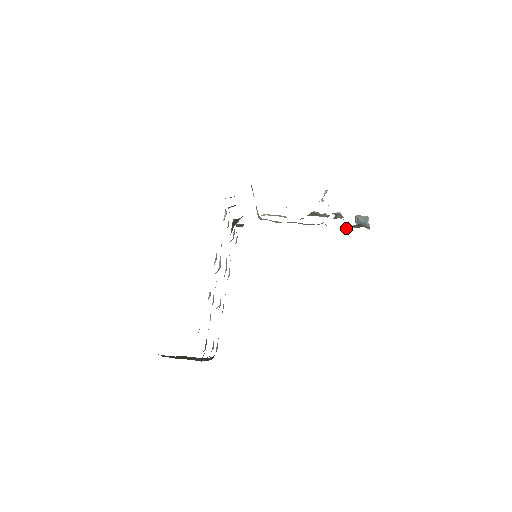
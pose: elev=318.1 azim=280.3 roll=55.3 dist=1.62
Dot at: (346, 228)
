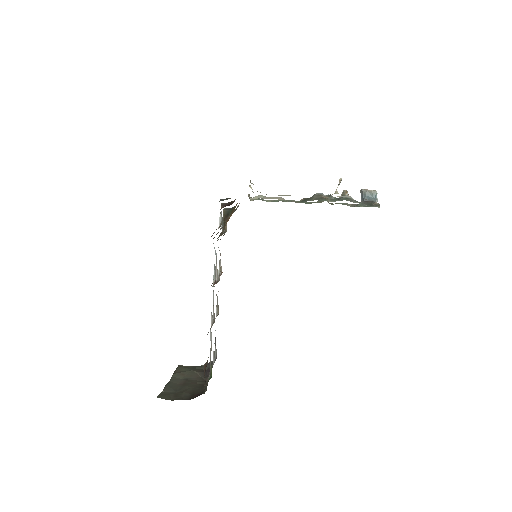
Dot at: (351, 204)
